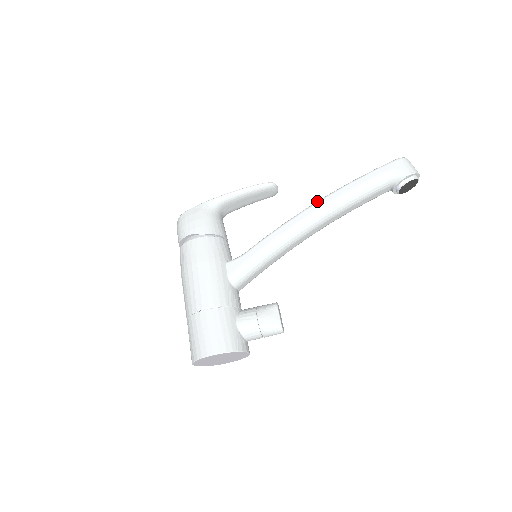
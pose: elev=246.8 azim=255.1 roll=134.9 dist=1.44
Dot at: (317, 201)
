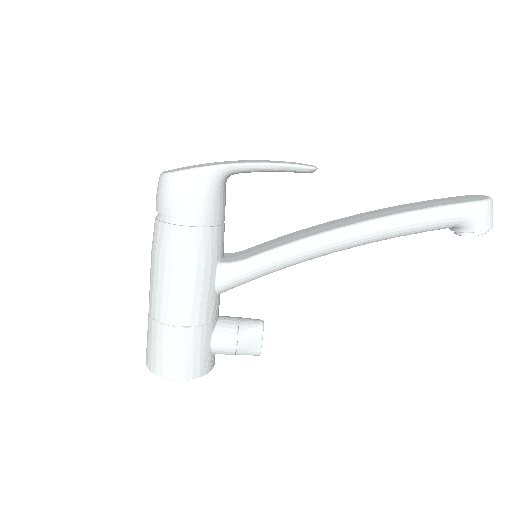
Dot at: (361, 222)
